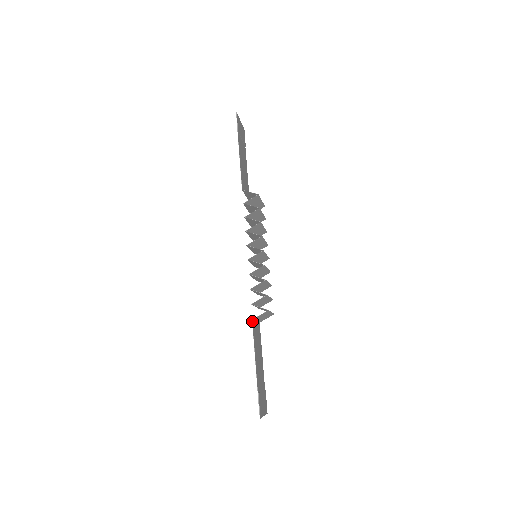
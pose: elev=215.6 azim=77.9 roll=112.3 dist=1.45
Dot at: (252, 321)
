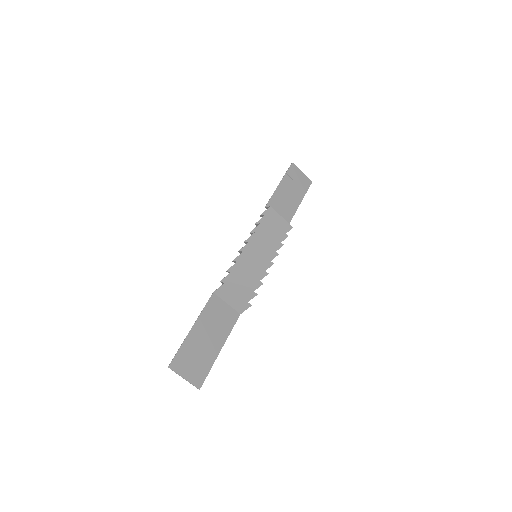
Dot at: (213, 293)
